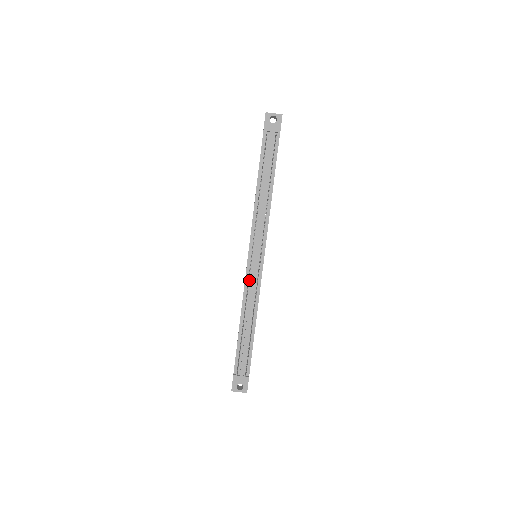
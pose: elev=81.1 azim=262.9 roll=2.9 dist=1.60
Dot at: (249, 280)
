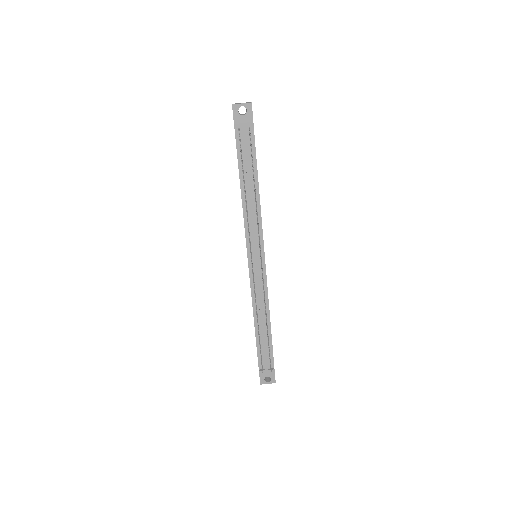
Dot at: (254, 283)
